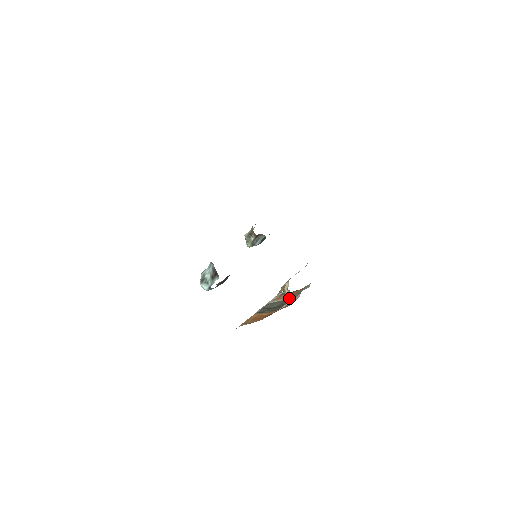
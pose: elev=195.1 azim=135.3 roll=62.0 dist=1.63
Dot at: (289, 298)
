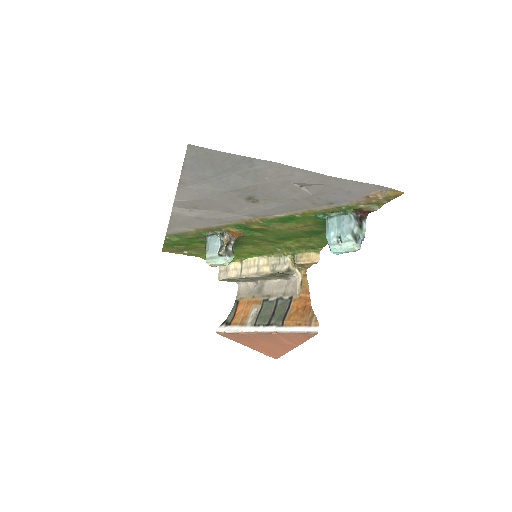
Dot at: (295, 275)
